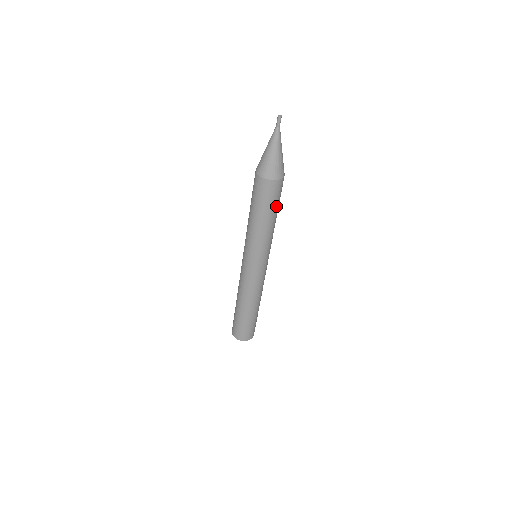
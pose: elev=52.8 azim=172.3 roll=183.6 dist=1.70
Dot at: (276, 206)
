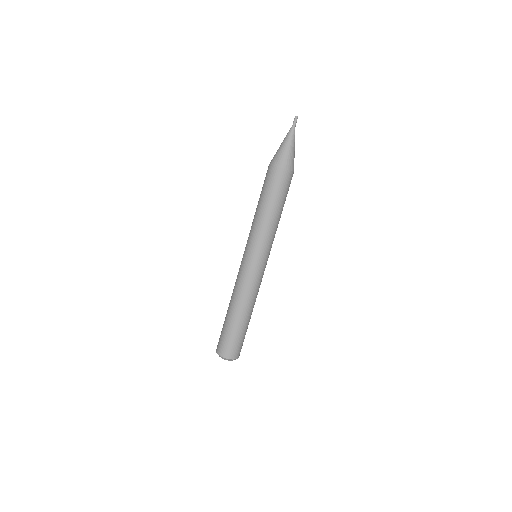
Dot at: (277, 197)
